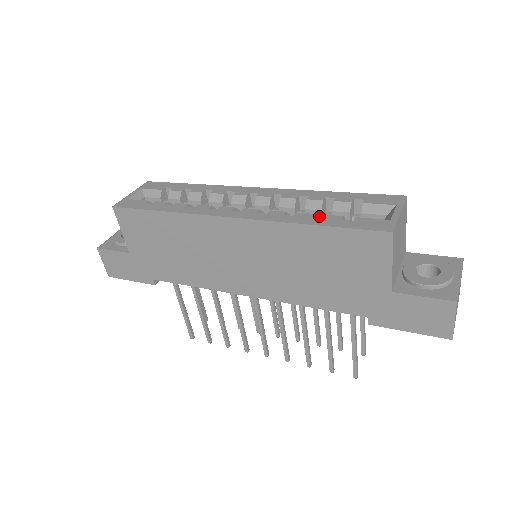
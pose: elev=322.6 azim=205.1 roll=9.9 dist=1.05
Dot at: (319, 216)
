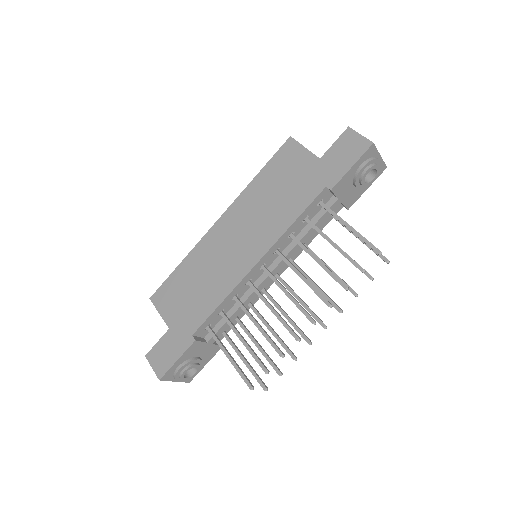
Dot at: occluded
